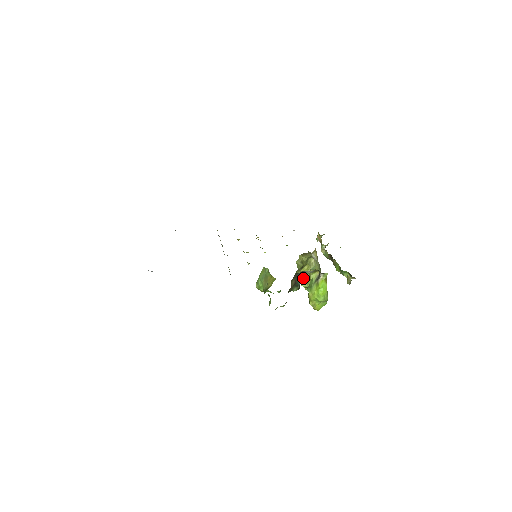
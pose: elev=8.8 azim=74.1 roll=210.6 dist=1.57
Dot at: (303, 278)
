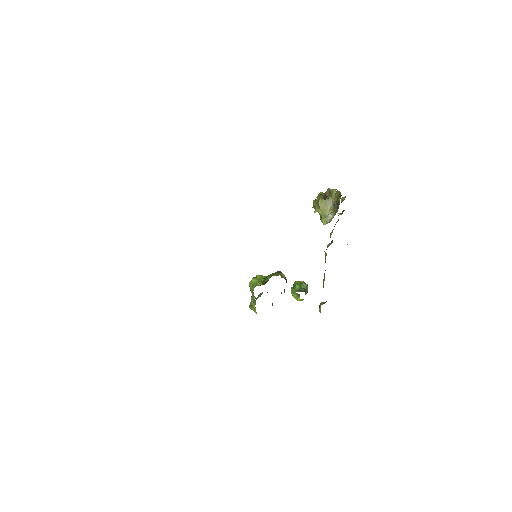
Dot at: occluded
